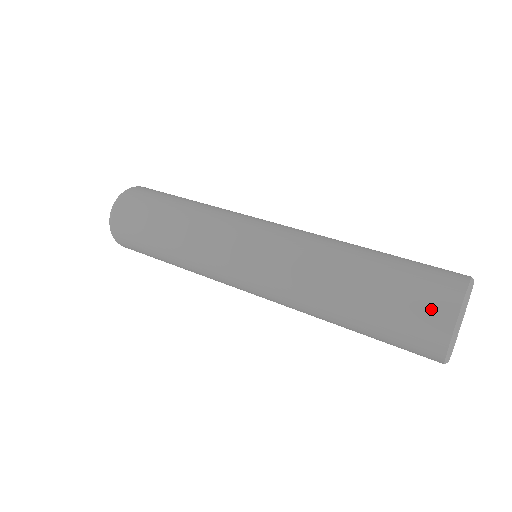
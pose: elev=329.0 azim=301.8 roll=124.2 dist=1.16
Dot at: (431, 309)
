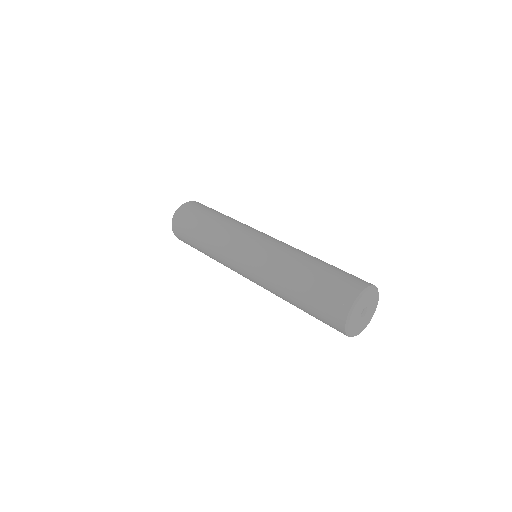
Dot at: (355, 280)
